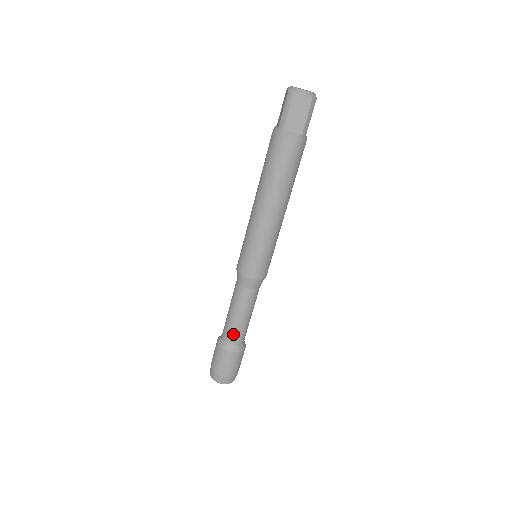
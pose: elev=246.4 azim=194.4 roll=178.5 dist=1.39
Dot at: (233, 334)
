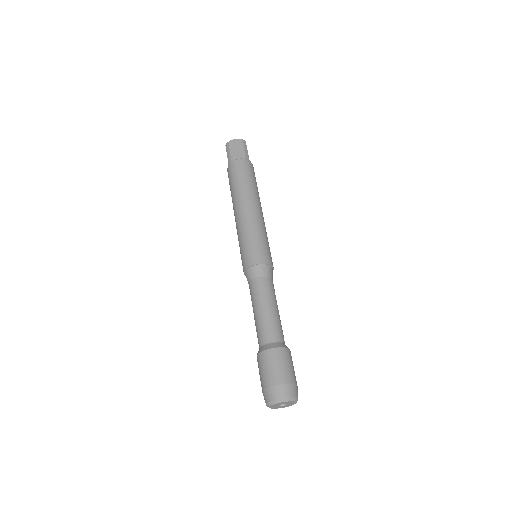
Dot at: (266, 330)
